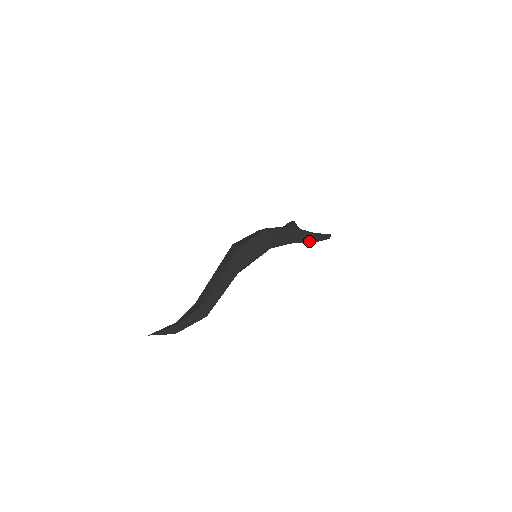
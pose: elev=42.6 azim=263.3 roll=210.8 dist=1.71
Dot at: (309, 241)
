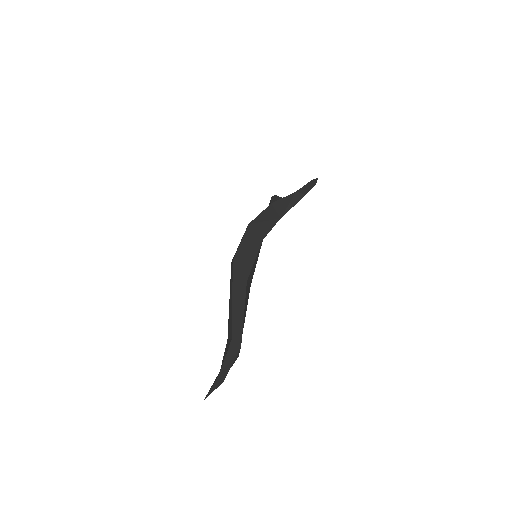
Dot at: (296, 203)
